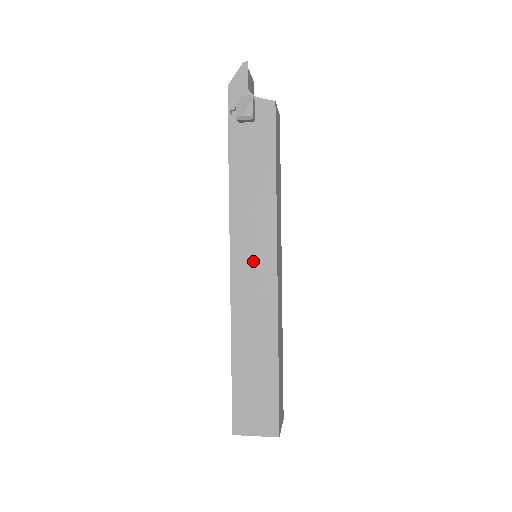
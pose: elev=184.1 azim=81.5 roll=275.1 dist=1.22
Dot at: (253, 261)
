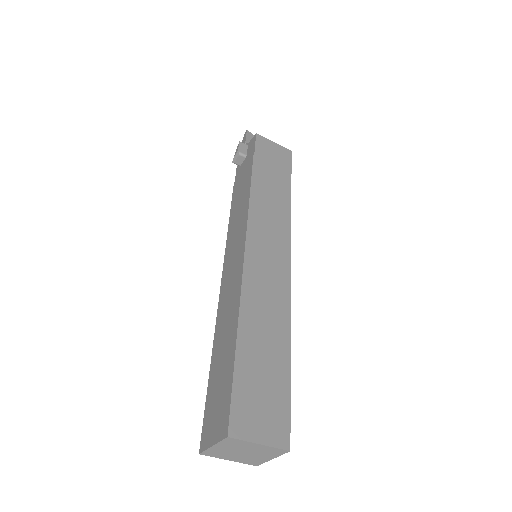
Dot at: (234, 251)
